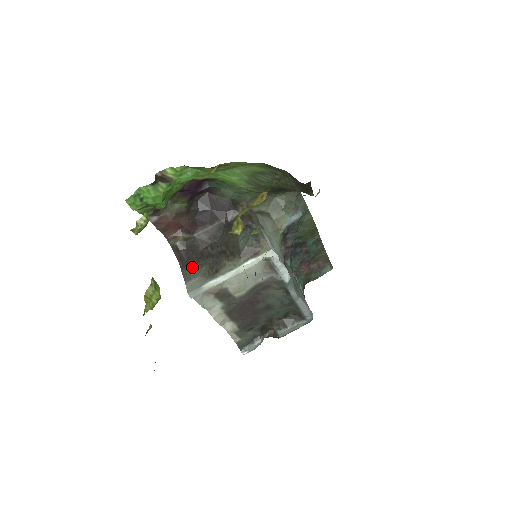
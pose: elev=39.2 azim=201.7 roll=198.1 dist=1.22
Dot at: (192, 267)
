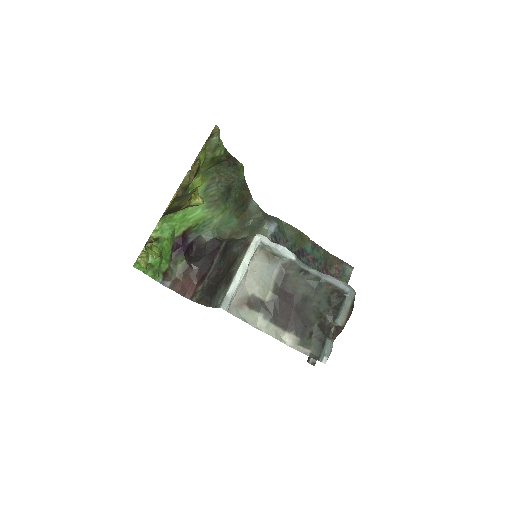
Dot at: (215, 295)
